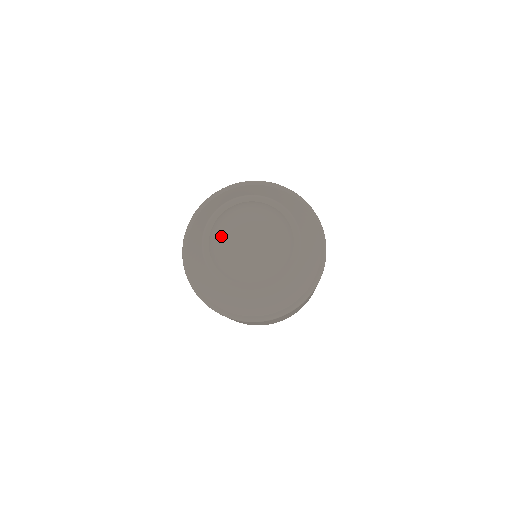
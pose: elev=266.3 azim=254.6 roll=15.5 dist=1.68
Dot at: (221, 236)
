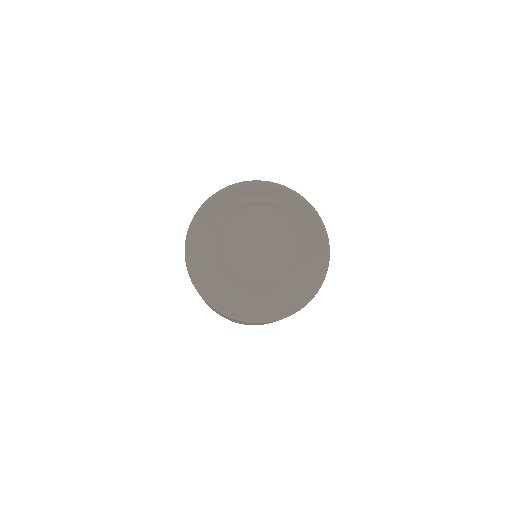
Dot at: (233, 247)
